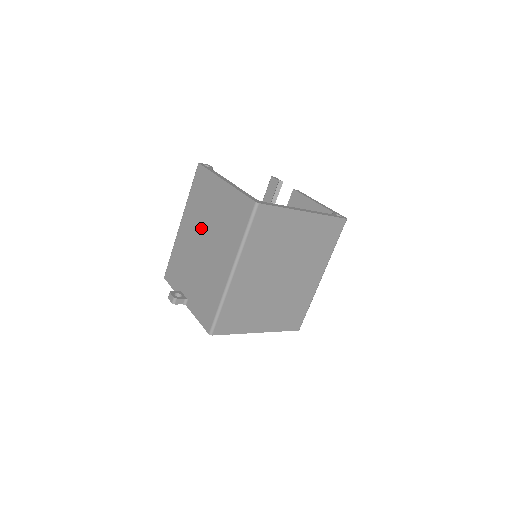
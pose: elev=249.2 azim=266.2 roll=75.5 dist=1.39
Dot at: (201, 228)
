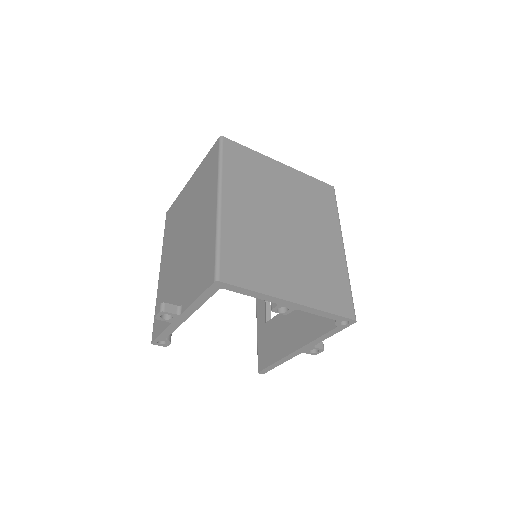
Dot at: (179, 235)
